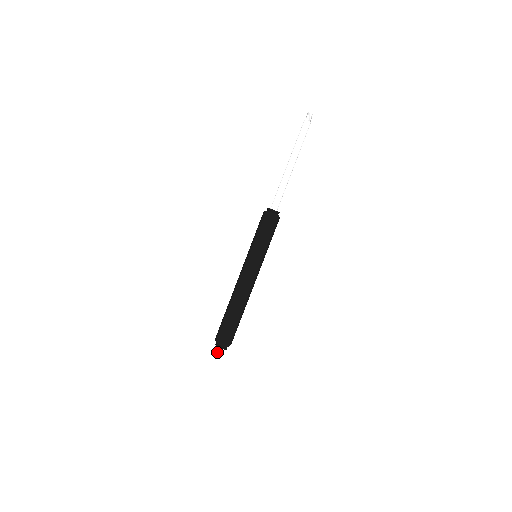
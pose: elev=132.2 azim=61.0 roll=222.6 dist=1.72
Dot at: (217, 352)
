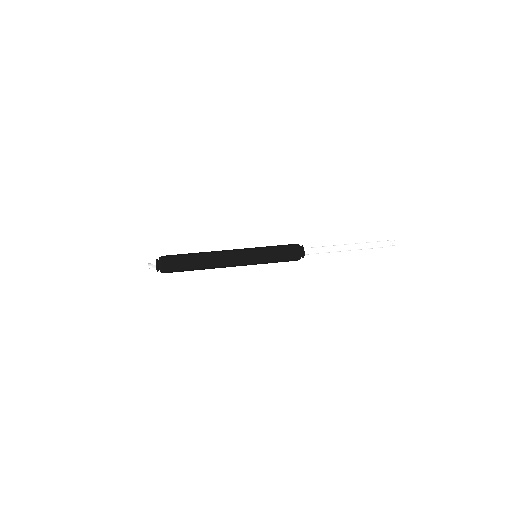
Dot at: (150, 263)
